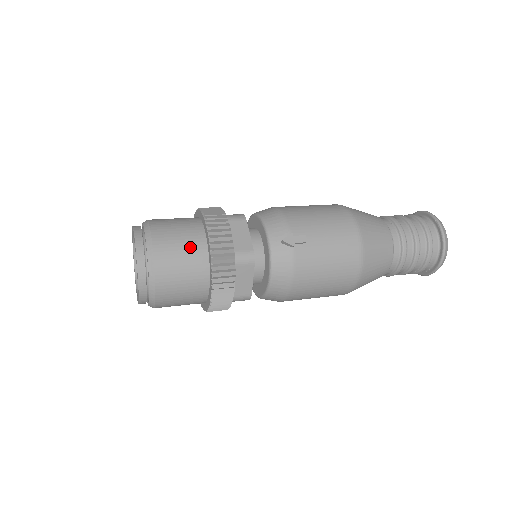
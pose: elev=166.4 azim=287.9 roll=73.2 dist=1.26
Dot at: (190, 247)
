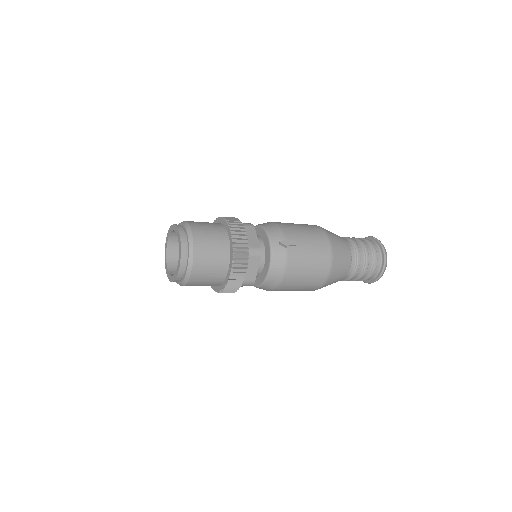
Dot at: (218, 241)
